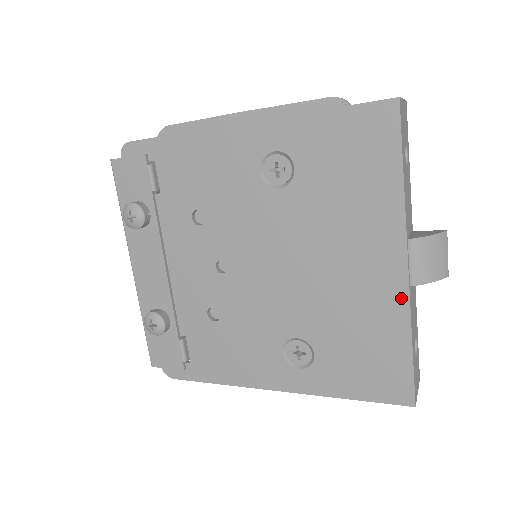
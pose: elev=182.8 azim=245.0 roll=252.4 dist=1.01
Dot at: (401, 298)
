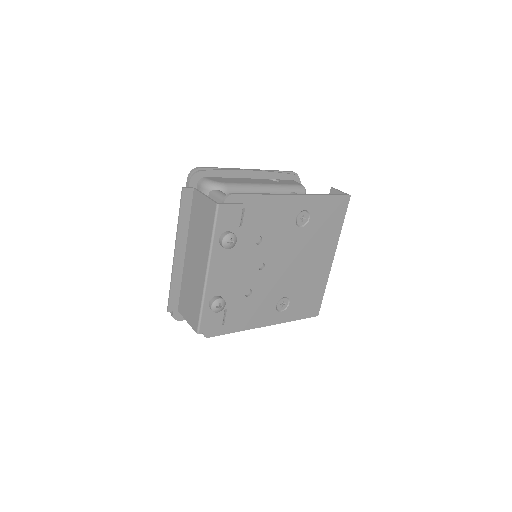
Dot at: (328, 273)
